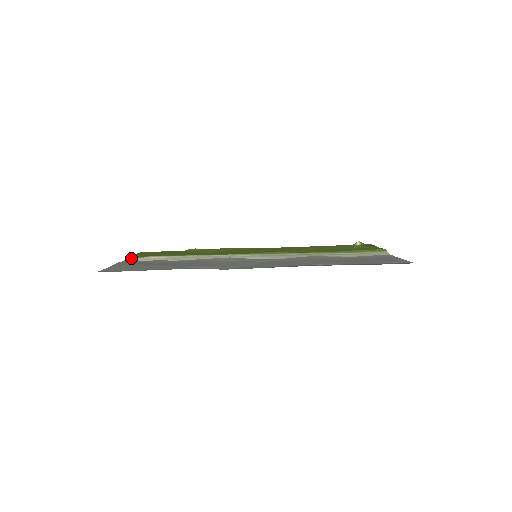
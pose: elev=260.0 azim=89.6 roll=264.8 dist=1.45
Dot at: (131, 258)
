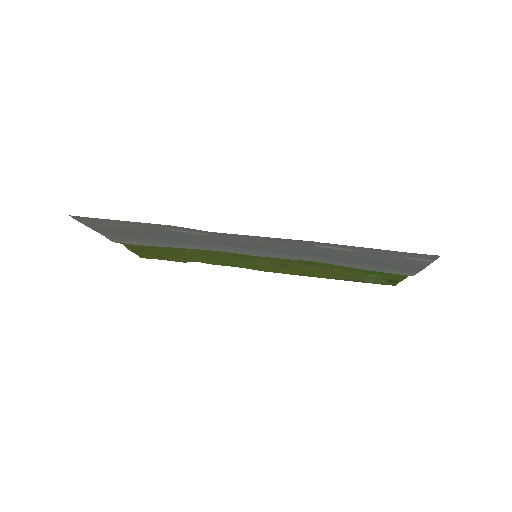
Dot at: occluded
